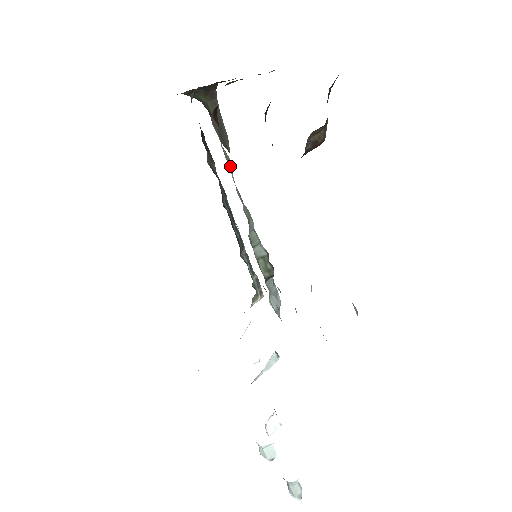
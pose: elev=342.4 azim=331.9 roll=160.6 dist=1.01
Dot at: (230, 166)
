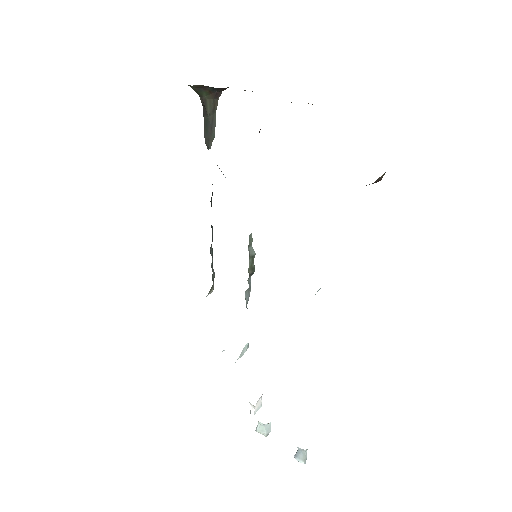
Dot at: occluded
